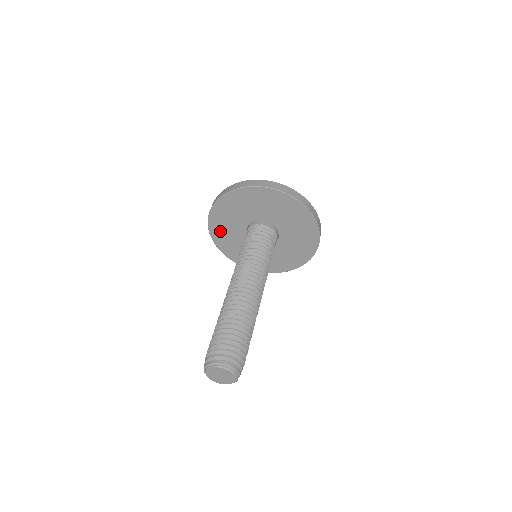
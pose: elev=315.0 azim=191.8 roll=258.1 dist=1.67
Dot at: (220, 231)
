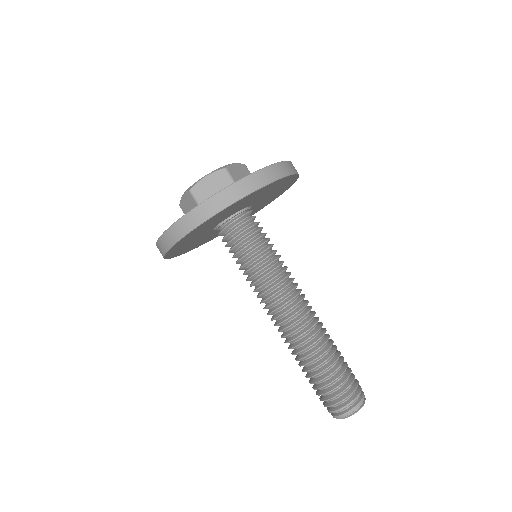
Dot at: (187, 249)
